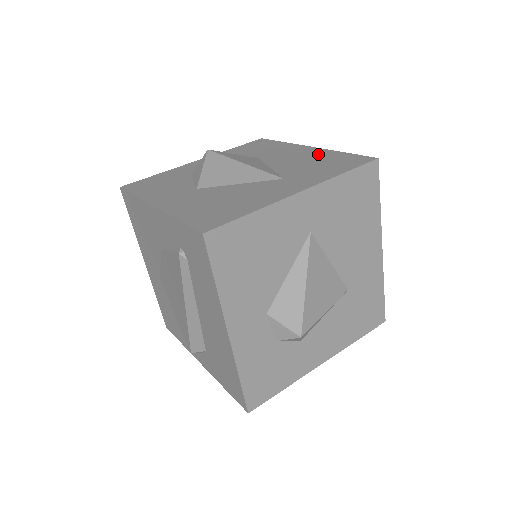
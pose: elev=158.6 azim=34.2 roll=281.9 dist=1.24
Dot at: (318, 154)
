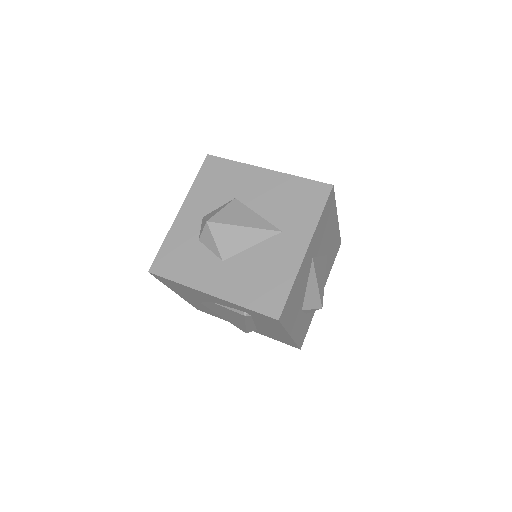
Dot at: (282, 184)
